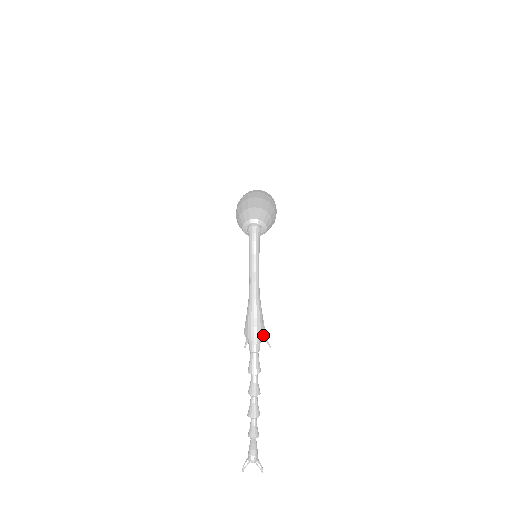
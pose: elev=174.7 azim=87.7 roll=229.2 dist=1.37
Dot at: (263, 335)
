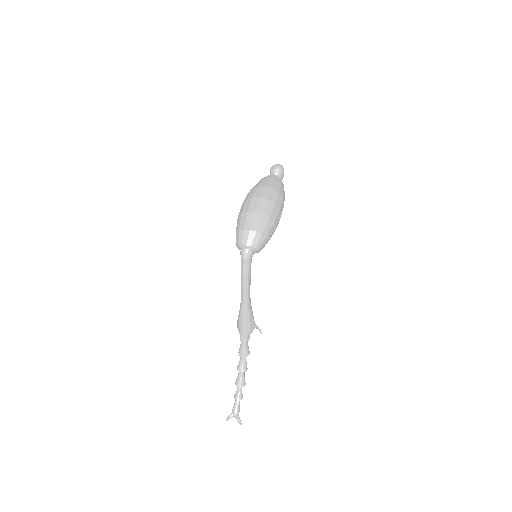
Dot at: (252, 330)
